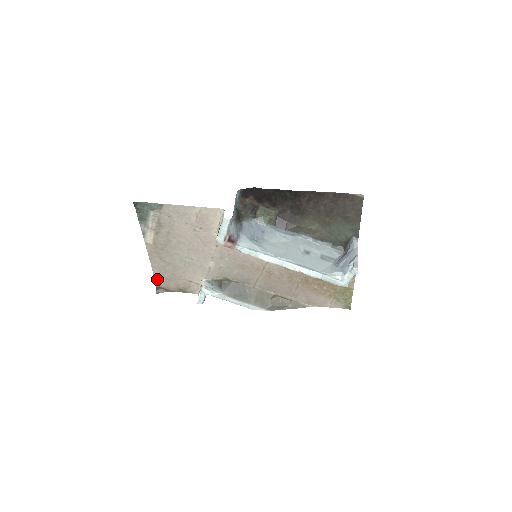
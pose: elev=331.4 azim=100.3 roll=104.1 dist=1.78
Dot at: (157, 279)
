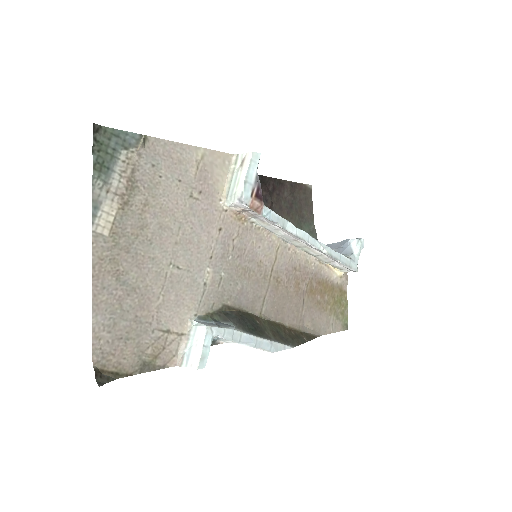
Dot at: (98, 345)
